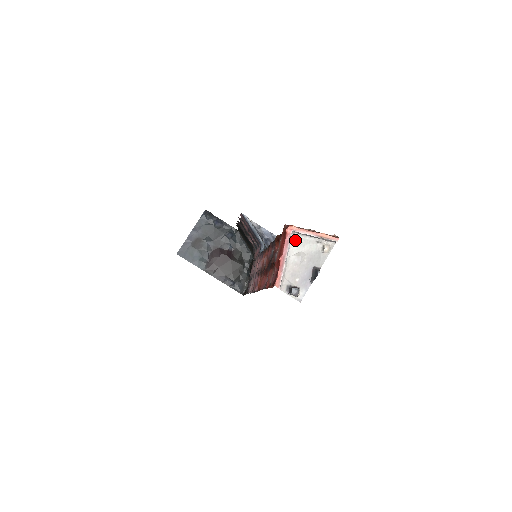
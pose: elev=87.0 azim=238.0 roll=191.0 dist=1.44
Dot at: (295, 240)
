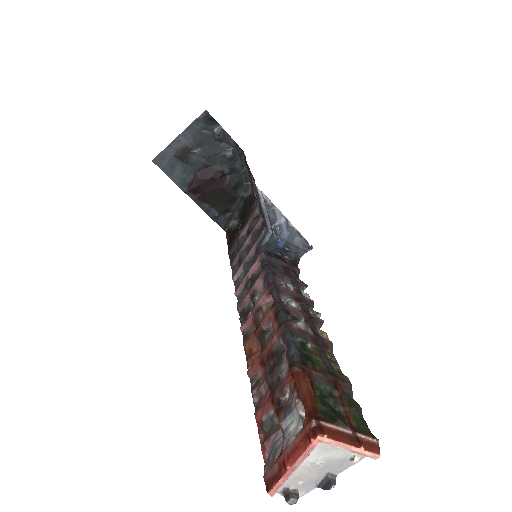
Dot at: (319, 445)
